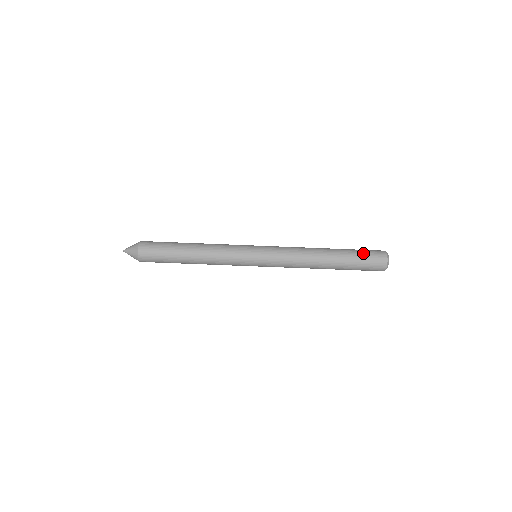
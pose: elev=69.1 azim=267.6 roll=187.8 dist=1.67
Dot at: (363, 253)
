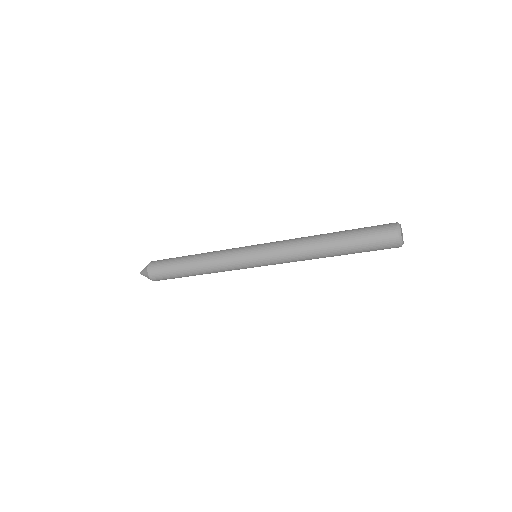
Dot at: (368, 238)
